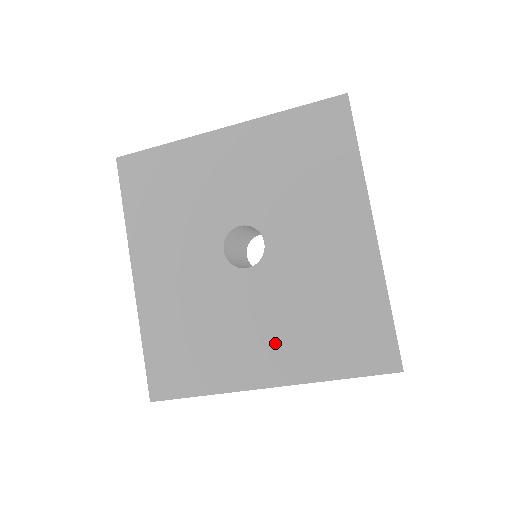
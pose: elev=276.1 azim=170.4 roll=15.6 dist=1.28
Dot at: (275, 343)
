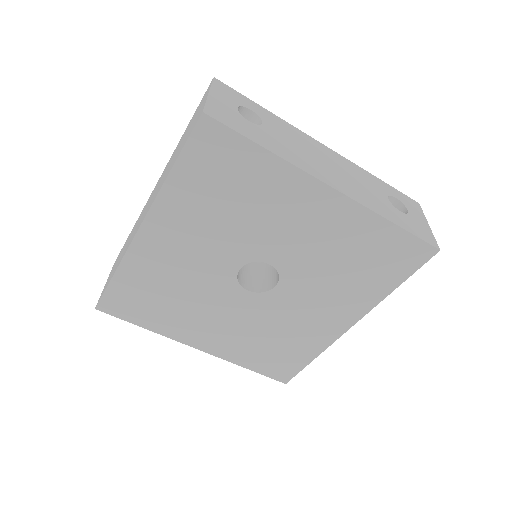
Dot at: (225, 335)
